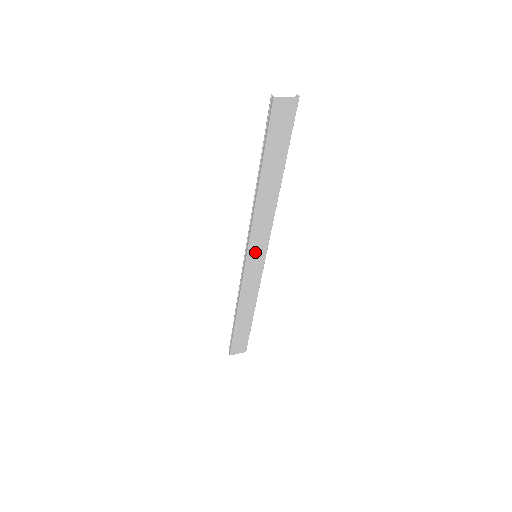
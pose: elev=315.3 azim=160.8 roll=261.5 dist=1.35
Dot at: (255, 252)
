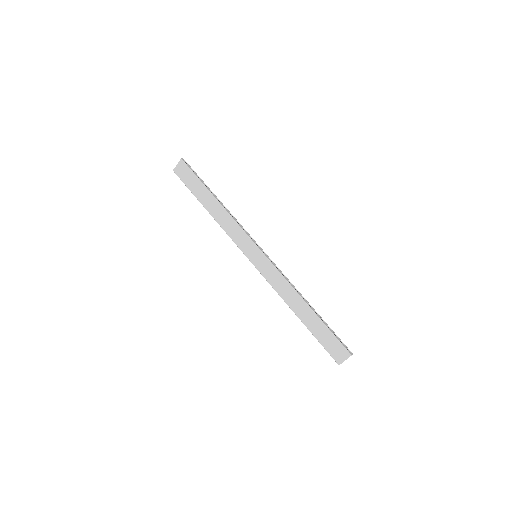
Dot at: (251, 254)
